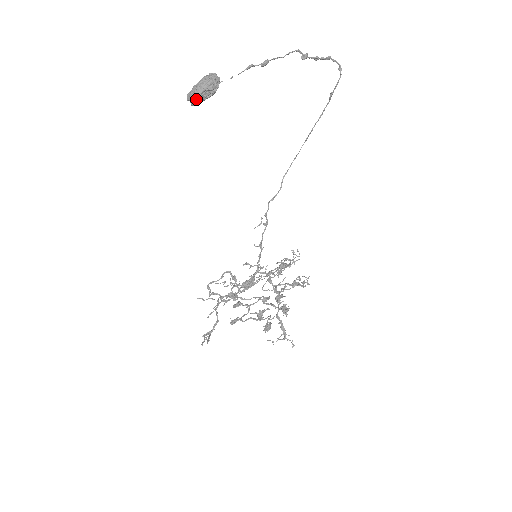
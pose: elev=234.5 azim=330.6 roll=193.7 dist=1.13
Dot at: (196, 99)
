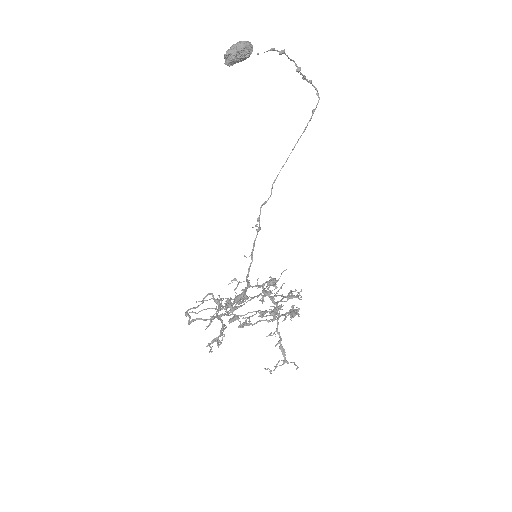
Dot at: (236, 54)
